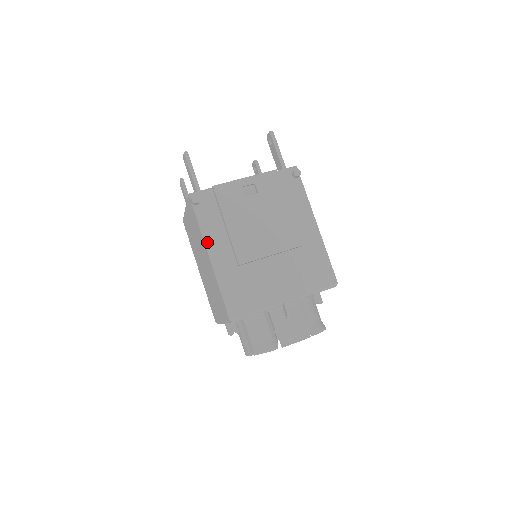
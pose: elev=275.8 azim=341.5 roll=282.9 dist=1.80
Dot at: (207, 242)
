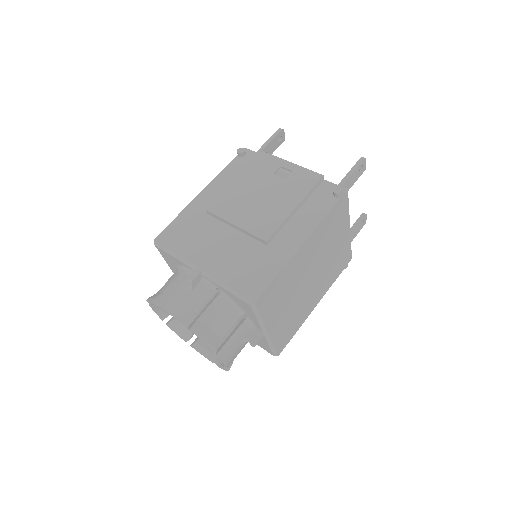
Dot at: (213, 183)
